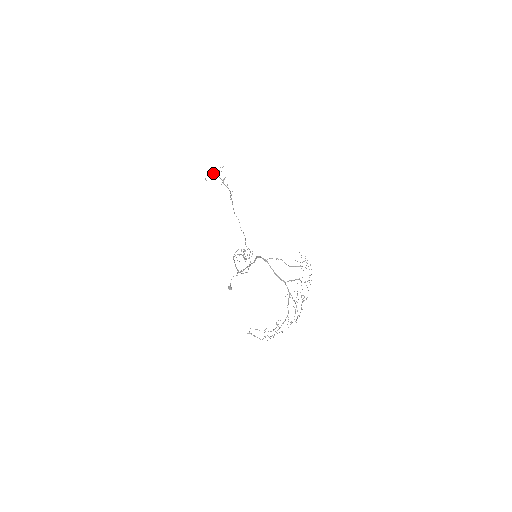
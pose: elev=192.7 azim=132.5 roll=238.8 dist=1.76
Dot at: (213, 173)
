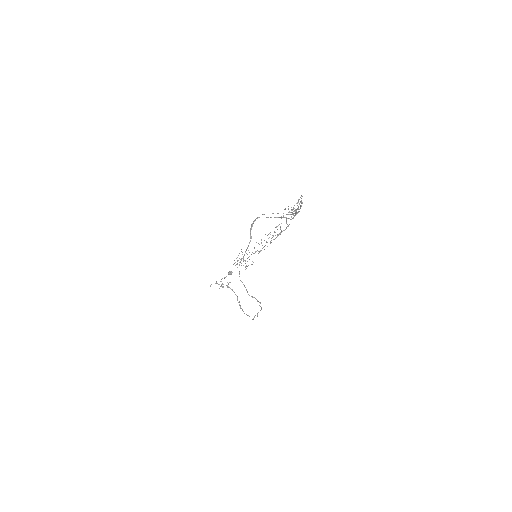
Dot at: (218, 284)
